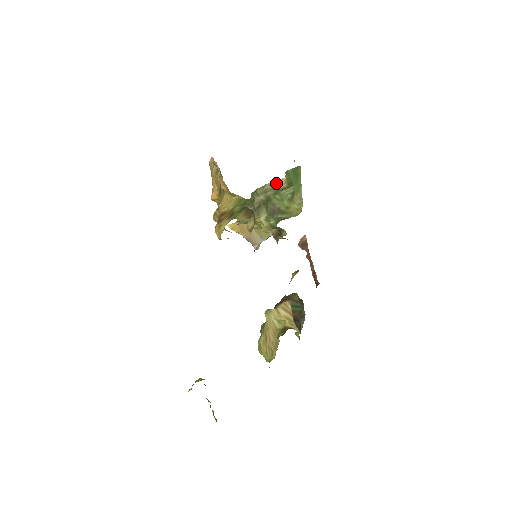
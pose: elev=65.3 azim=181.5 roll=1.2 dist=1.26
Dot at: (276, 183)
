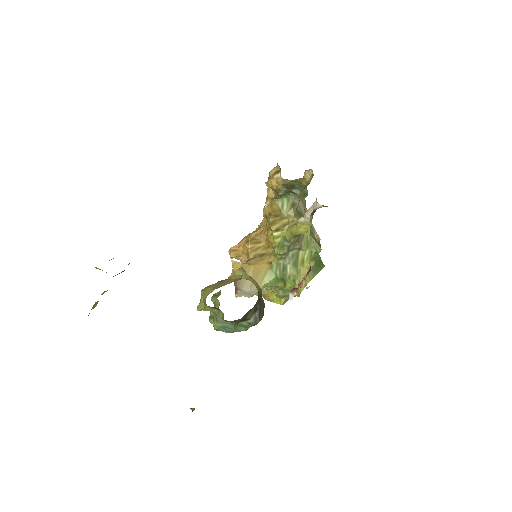
Dot at: (314, 230)
